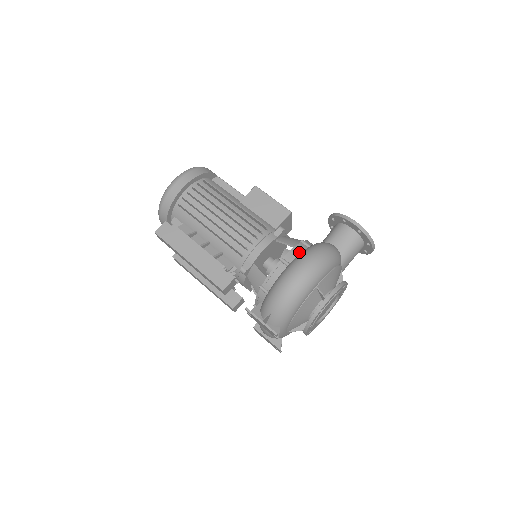
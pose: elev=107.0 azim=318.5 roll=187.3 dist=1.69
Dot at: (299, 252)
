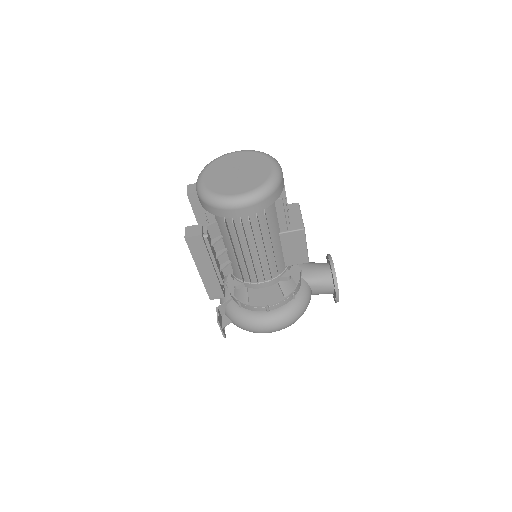
Dot at: (283, 305)
